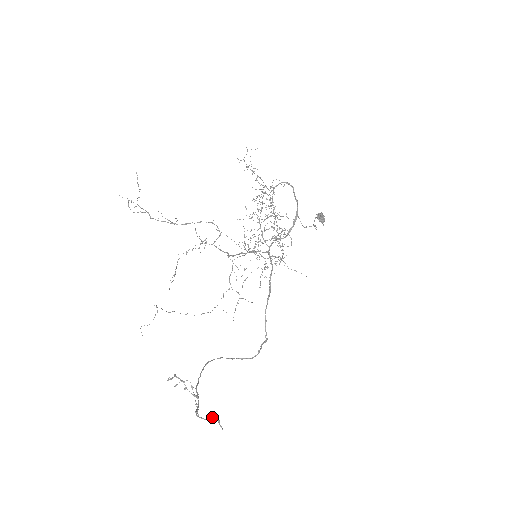
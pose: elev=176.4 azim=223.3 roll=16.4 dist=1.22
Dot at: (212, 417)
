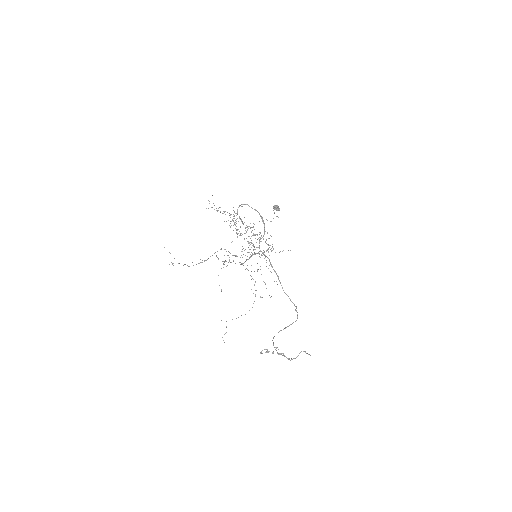
Dot at: (300, 352)
